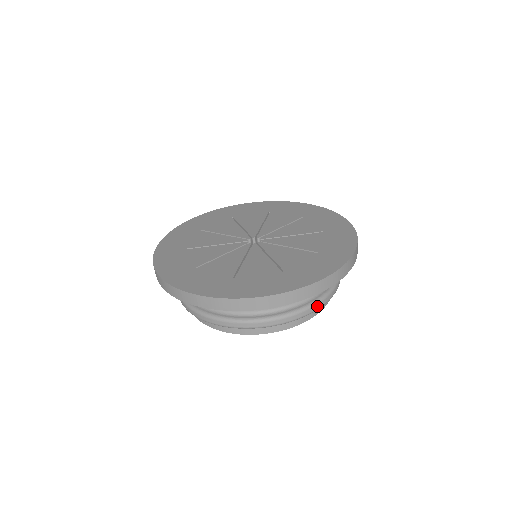
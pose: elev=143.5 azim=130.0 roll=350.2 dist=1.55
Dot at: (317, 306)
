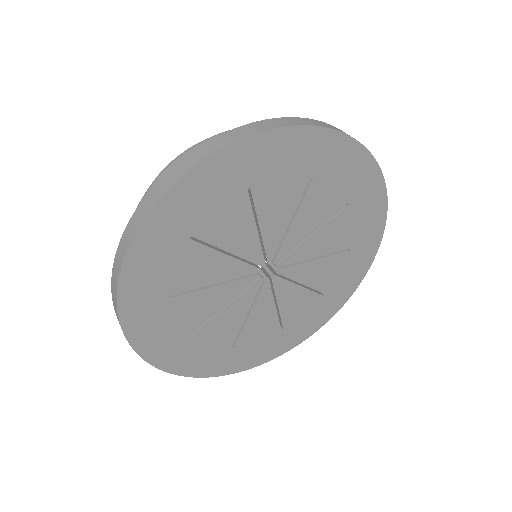
Dot at: occluded
